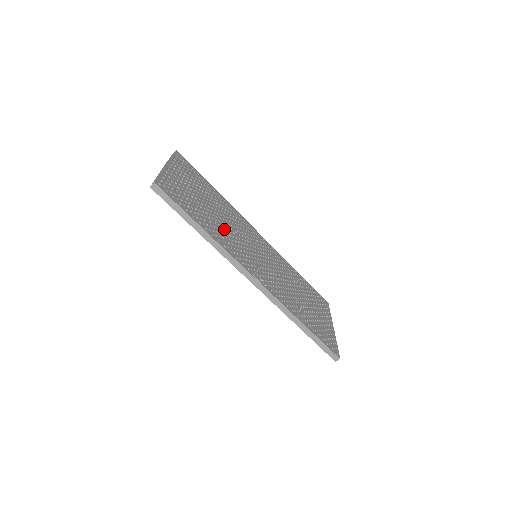
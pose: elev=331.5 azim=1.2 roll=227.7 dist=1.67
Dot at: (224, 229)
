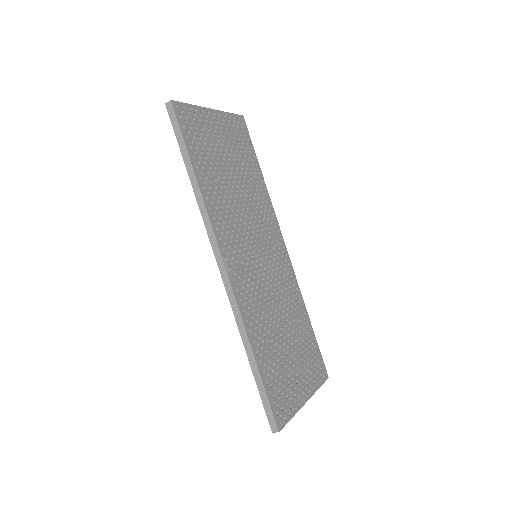
Dot at: (230, 200)
